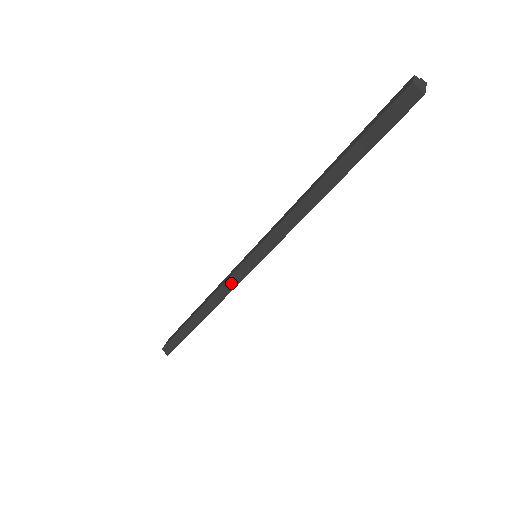
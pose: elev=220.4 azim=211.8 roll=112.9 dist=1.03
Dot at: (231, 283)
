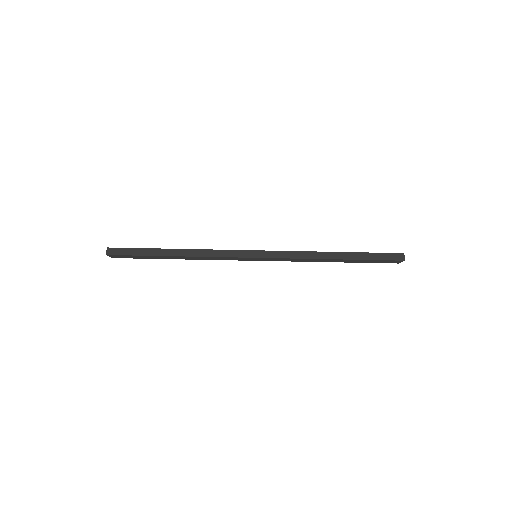
Dot at: (229, 253)
